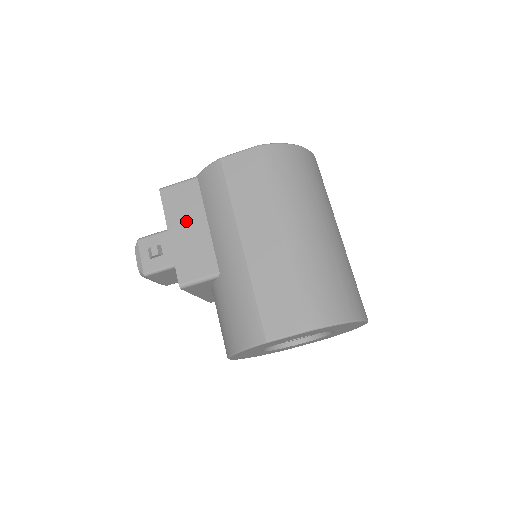
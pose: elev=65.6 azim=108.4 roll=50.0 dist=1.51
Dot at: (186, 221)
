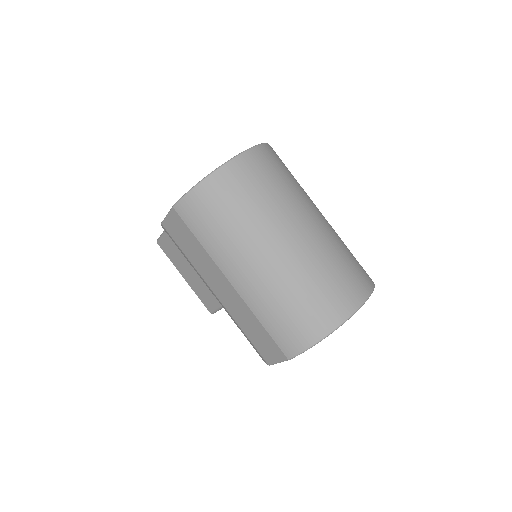
Dot at: (184, 266)
